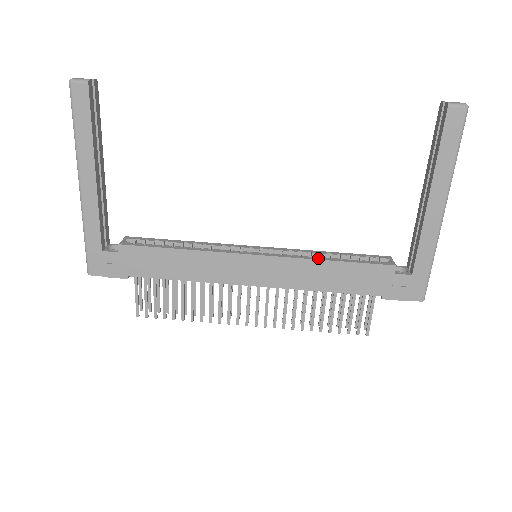
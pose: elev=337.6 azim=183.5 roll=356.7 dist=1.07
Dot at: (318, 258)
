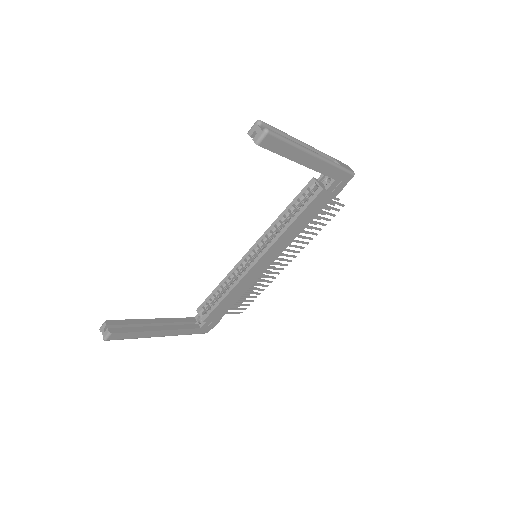
Dot at: (284, 229)
